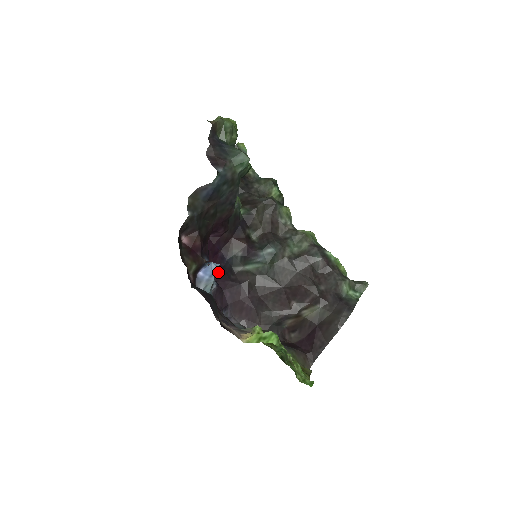
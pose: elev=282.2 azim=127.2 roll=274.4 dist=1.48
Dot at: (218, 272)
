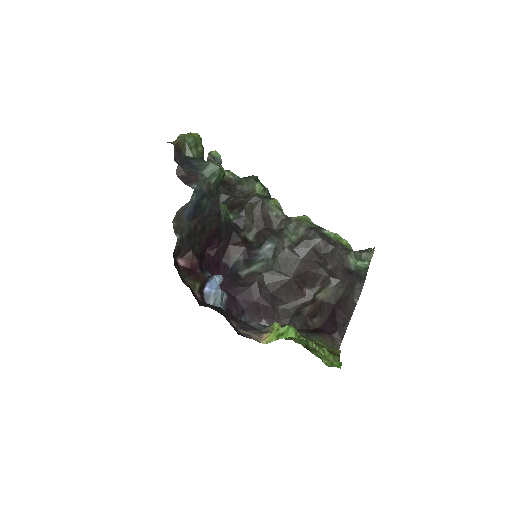
Dot at: (225, 281)
